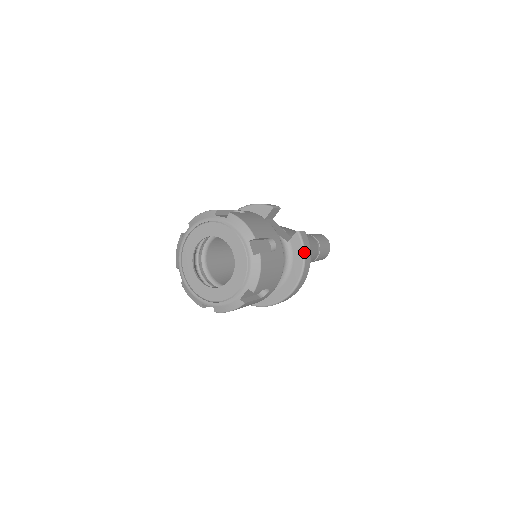
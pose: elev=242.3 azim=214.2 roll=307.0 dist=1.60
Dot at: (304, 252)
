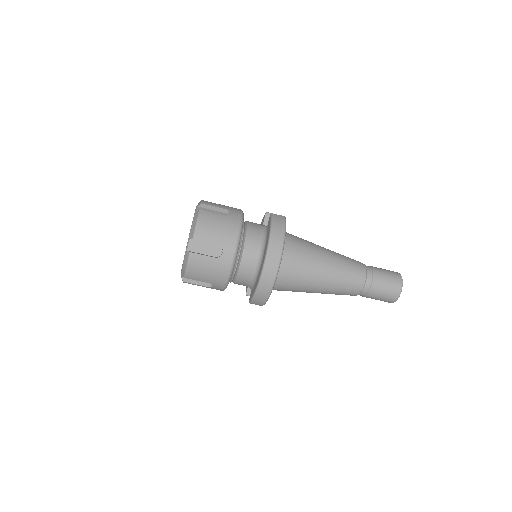
Dot at: (271, 225)
